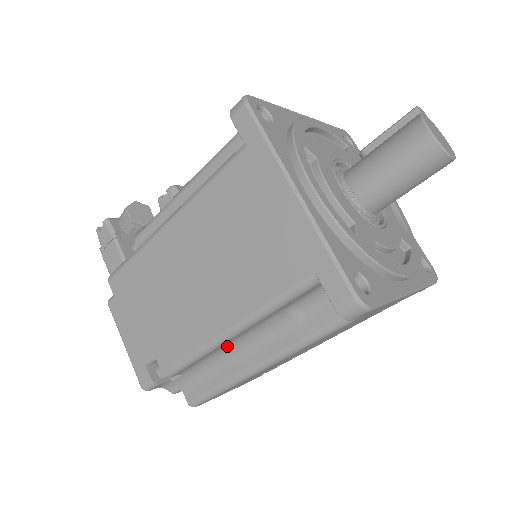
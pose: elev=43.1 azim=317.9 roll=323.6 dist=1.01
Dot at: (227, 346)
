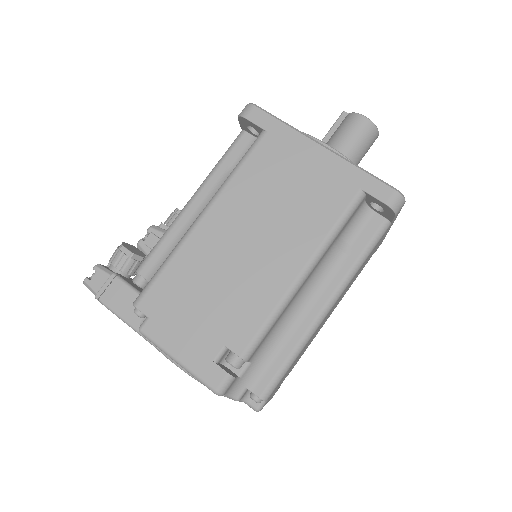
Dot at: (293, 302)
